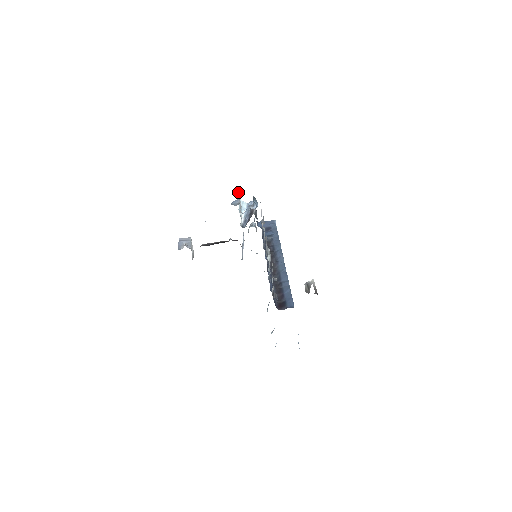
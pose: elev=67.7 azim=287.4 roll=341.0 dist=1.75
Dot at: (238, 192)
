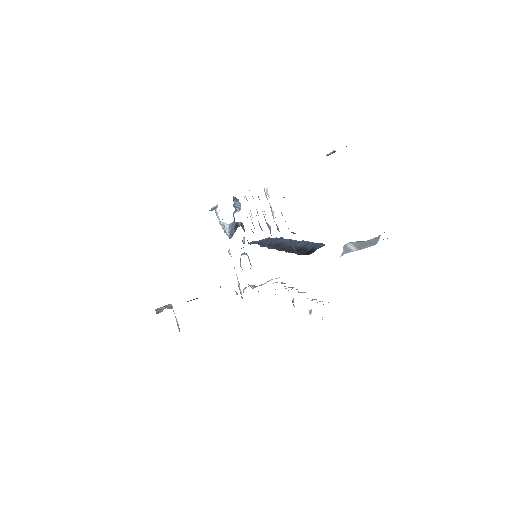
Dot at: occluded
